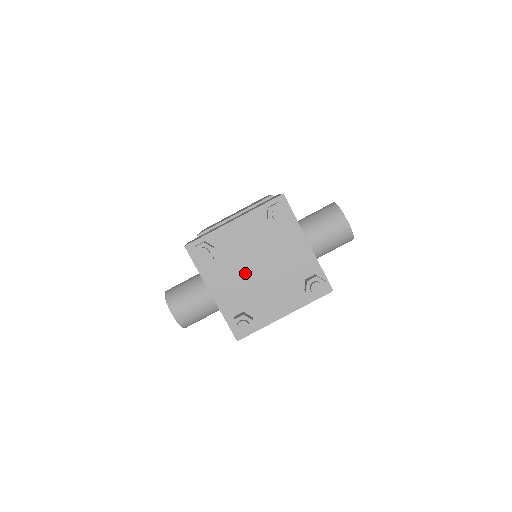
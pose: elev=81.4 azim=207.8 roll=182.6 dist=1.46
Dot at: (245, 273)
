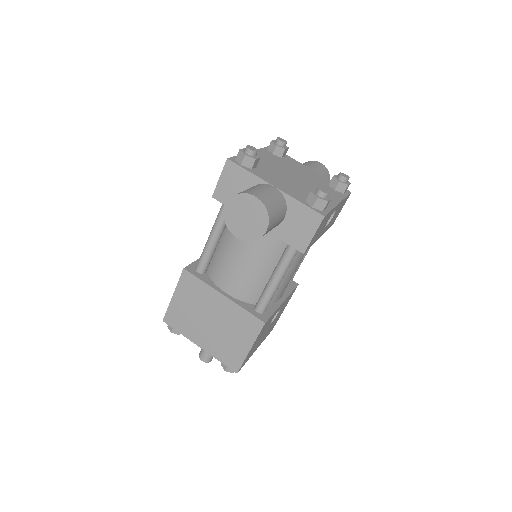
Dot at: (287, 178)
